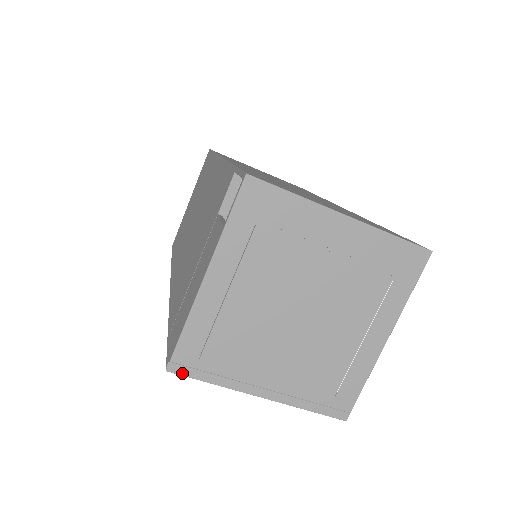
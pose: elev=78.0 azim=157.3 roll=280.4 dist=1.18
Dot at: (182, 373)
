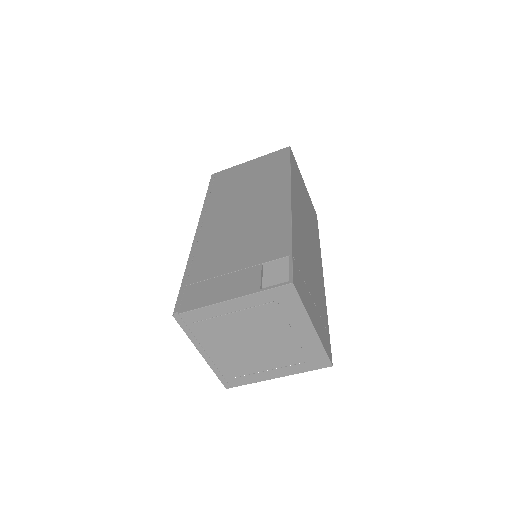
Dot at: (178, 322)
